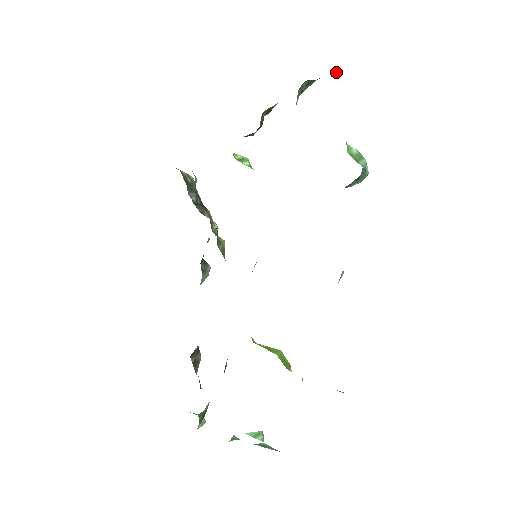
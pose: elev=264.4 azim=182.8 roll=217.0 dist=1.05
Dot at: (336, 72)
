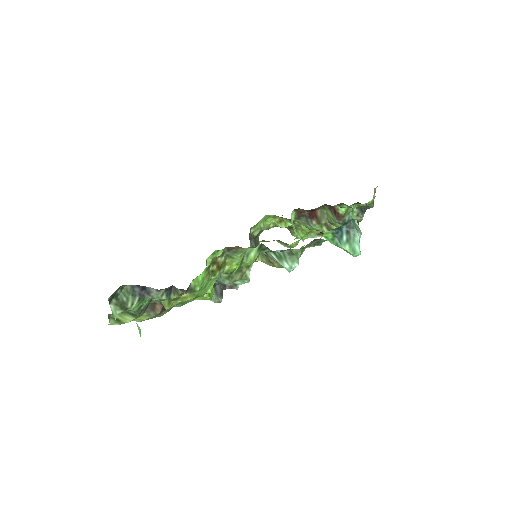
Dot at: occluded
